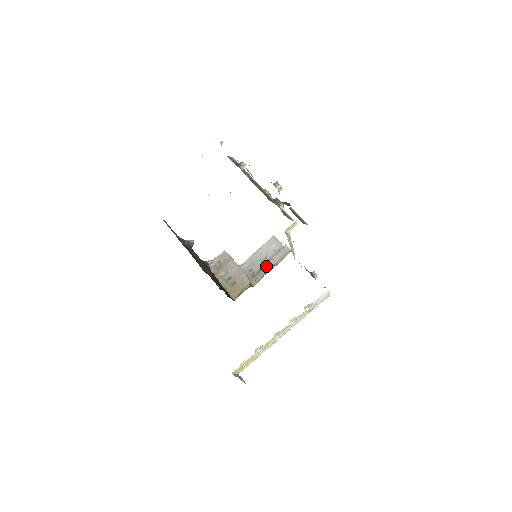
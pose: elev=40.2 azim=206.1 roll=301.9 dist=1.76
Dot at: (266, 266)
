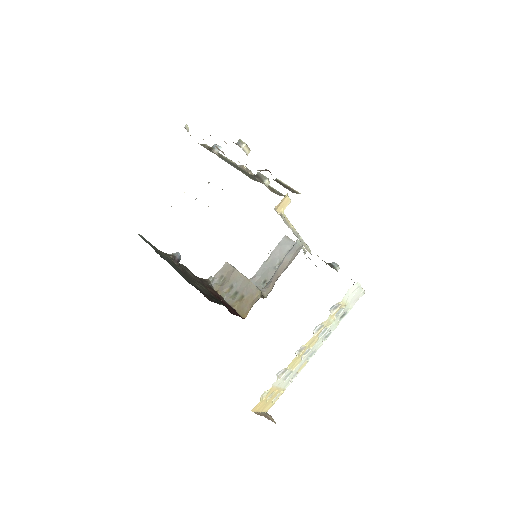
Dot at: (277, 270)
